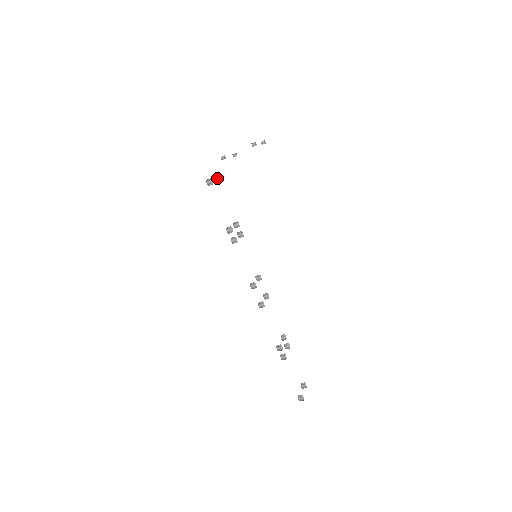
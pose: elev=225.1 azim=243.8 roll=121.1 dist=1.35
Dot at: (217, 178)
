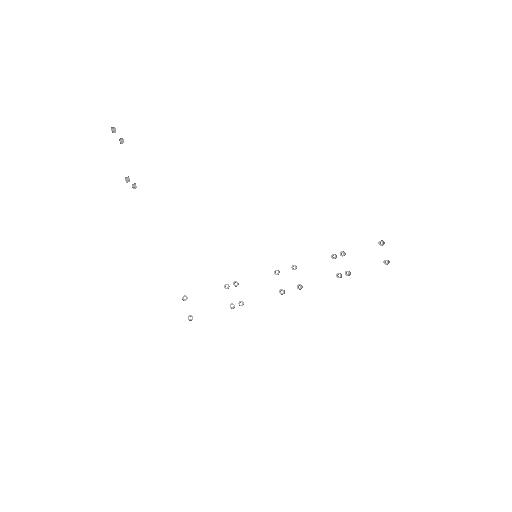
Dot at: (184, 300)
